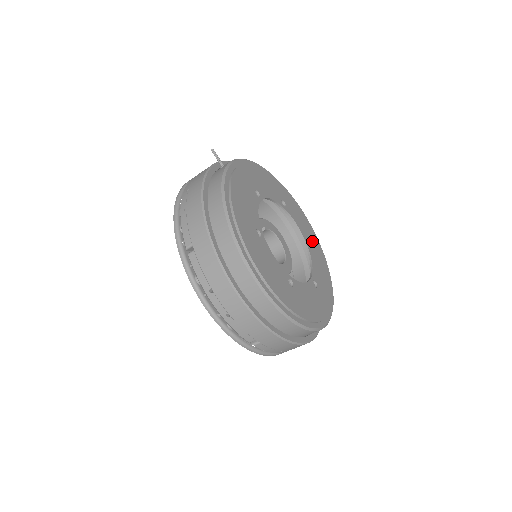
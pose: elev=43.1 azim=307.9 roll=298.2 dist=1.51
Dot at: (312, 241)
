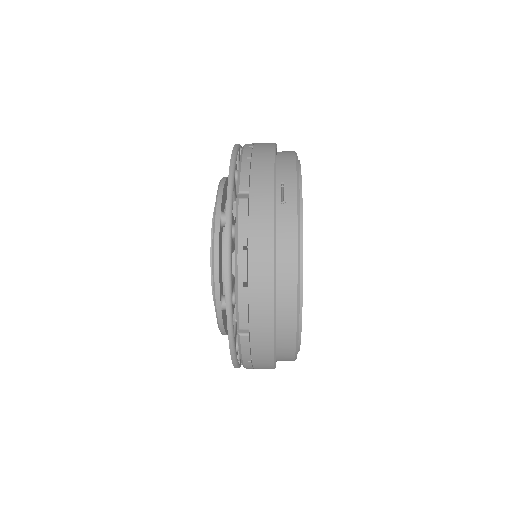
Dot at: occluded
